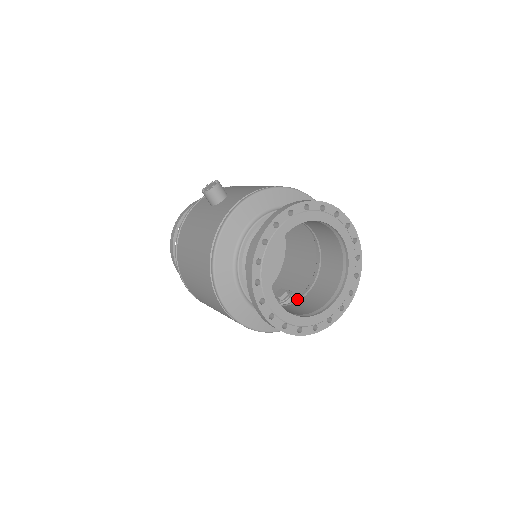
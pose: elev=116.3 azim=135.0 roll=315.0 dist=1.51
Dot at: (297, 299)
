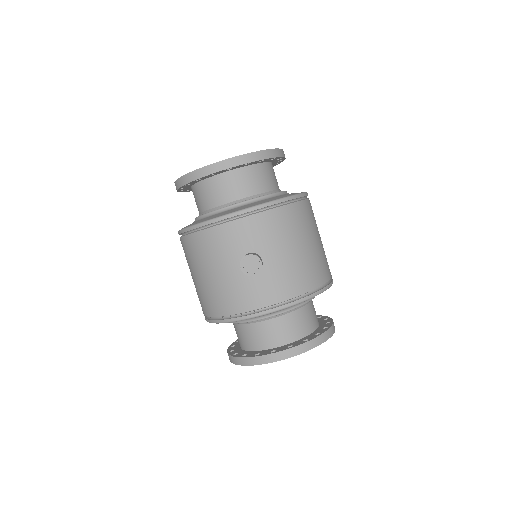
Dot at: occluded
